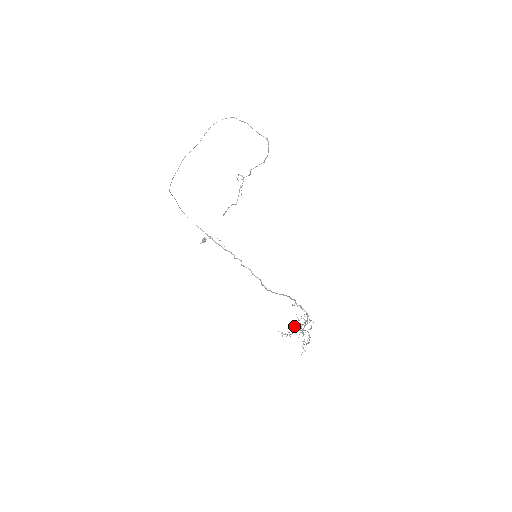
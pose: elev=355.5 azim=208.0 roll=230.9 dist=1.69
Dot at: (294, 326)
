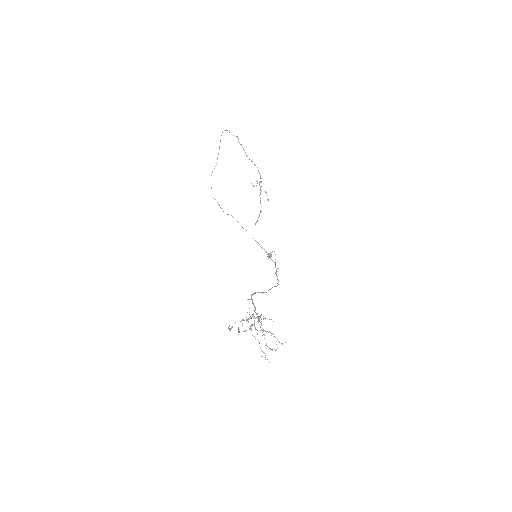
Dot at: occluded
